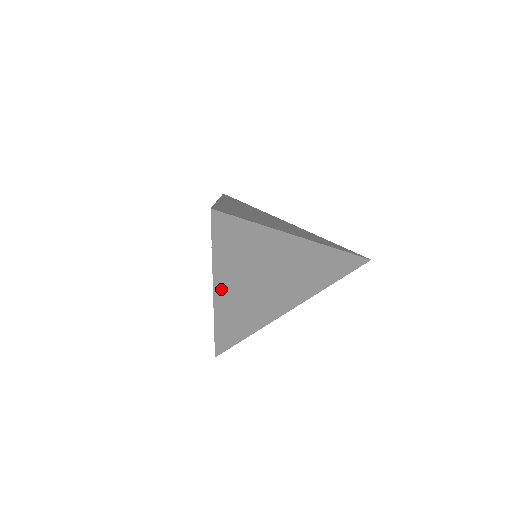
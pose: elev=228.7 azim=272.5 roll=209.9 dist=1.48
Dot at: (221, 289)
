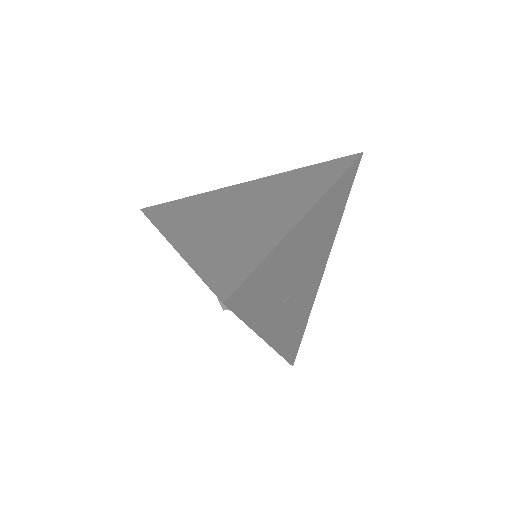
Dot at: (179, 238)
